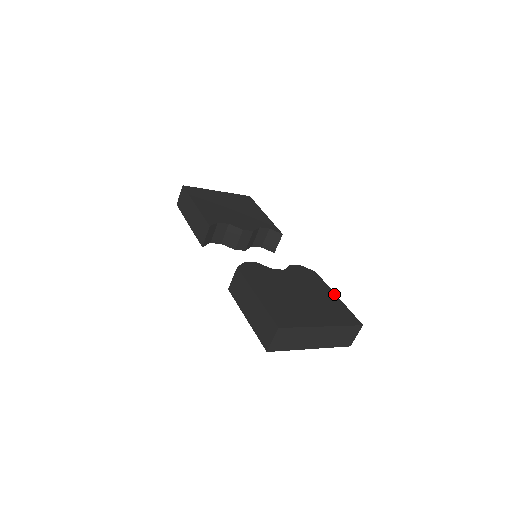
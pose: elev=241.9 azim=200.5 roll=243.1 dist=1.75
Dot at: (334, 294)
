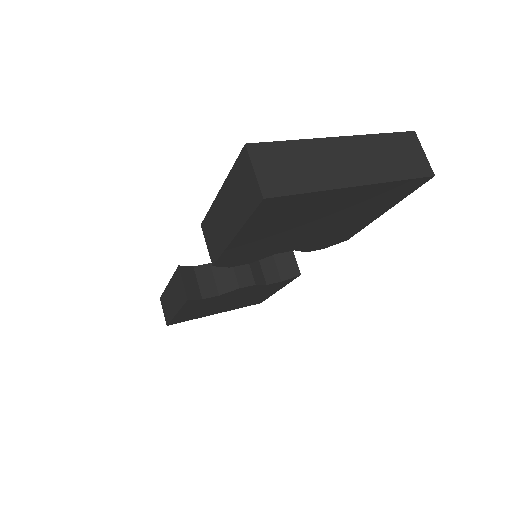
Dot at: occluded
